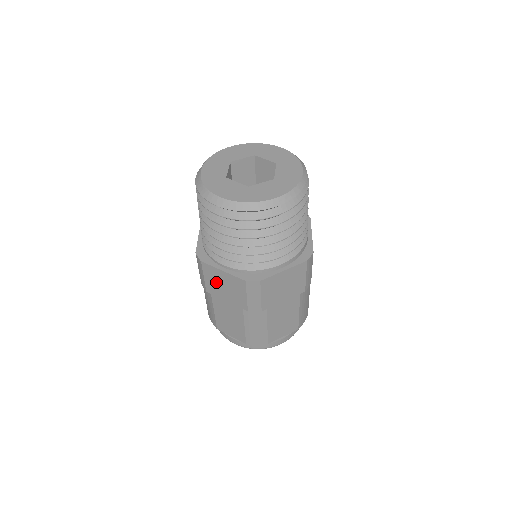
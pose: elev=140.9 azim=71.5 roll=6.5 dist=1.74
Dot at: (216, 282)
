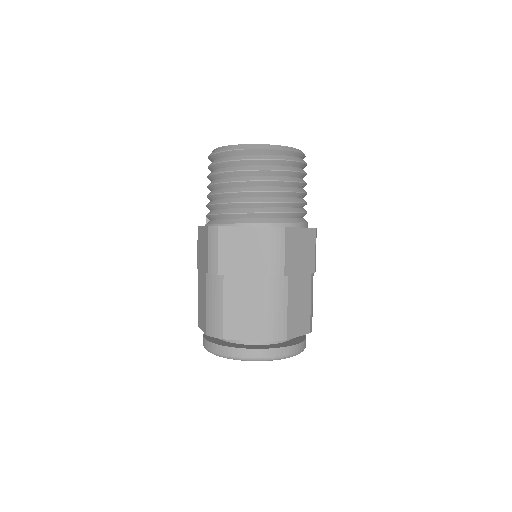
Dot at: (233, 250)
